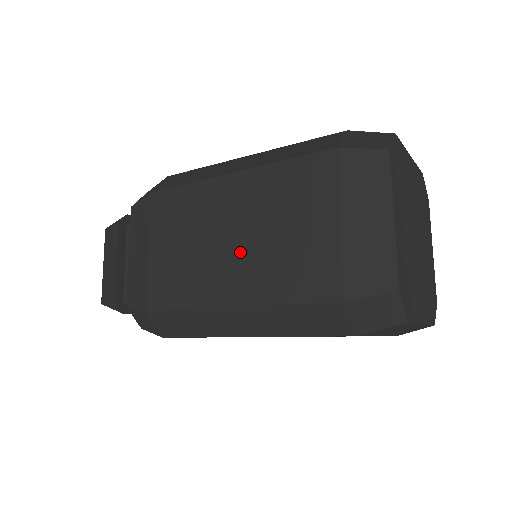
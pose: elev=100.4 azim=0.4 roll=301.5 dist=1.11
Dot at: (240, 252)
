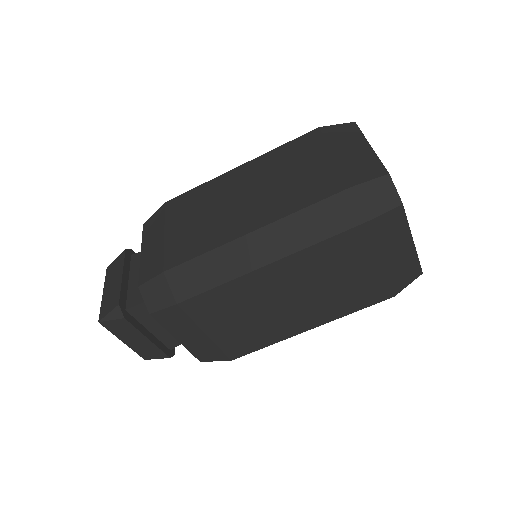
Dot at: (303, 304)
